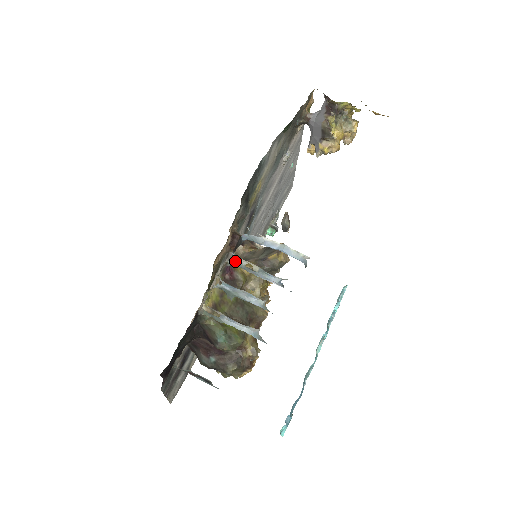
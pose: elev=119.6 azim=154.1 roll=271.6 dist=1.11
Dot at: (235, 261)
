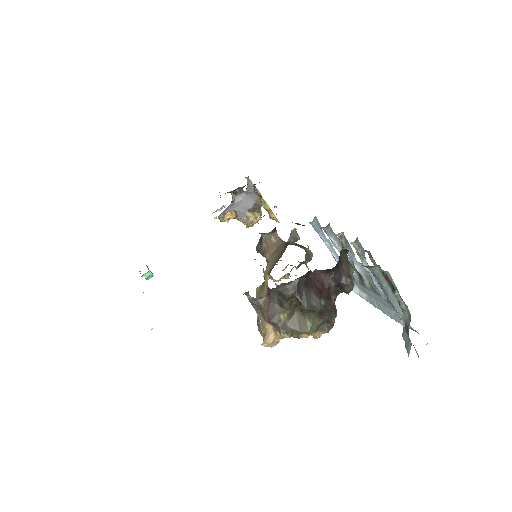
Dot at: (330, 227)
